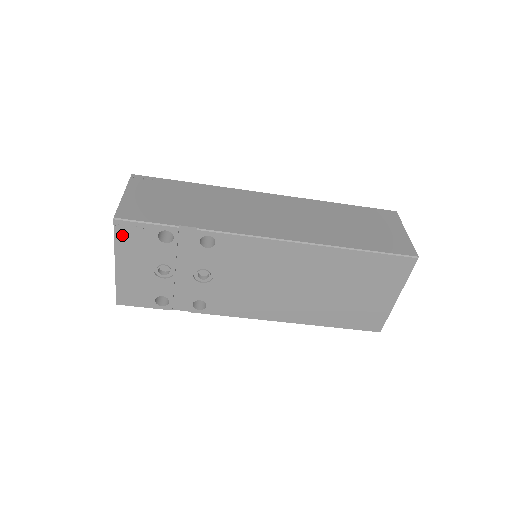
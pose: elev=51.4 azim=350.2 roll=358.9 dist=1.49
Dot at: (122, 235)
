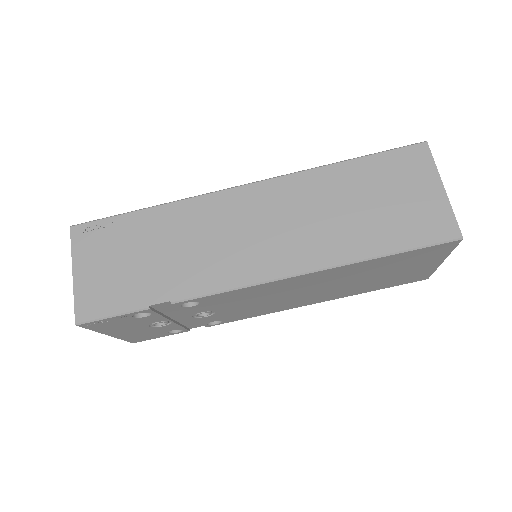
Dot at: (96, 327)
